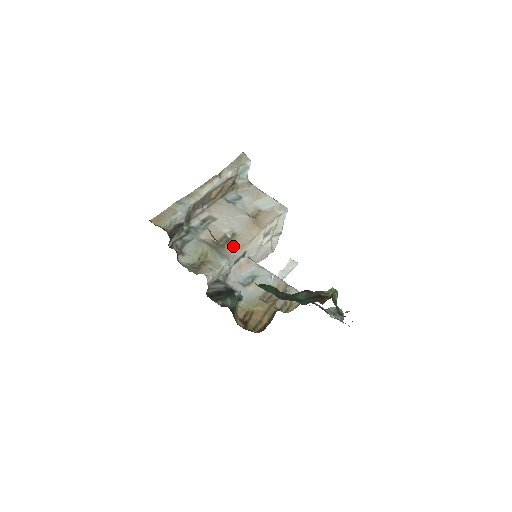
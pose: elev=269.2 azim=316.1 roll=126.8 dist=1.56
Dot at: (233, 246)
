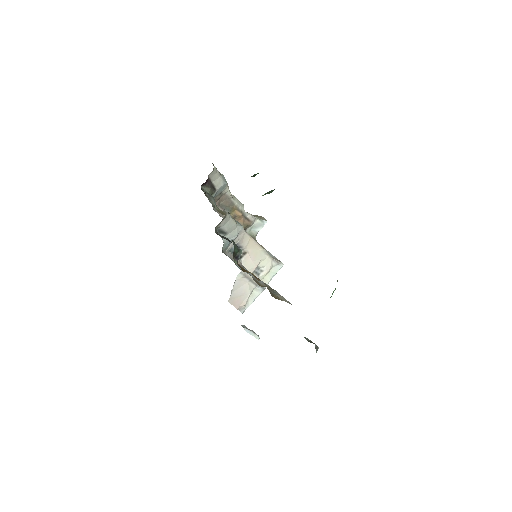
Dot at: occluded
